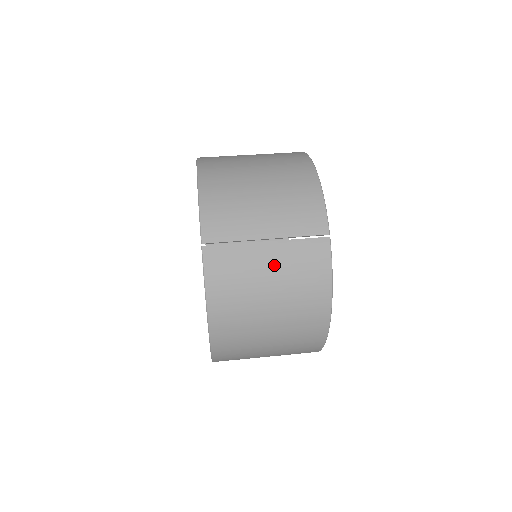
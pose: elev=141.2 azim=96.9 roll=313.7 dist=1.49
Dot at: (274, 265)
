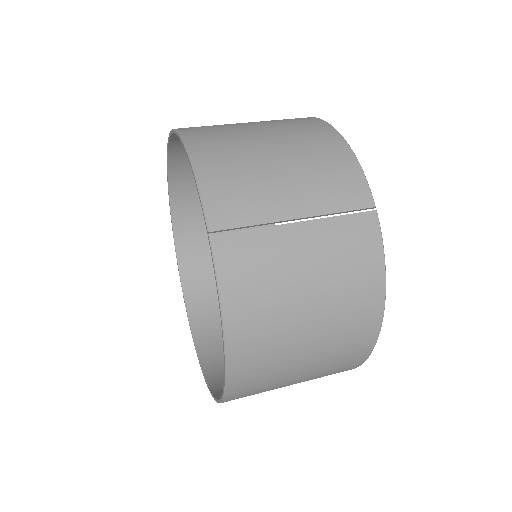
Dot at: (311, 254)
